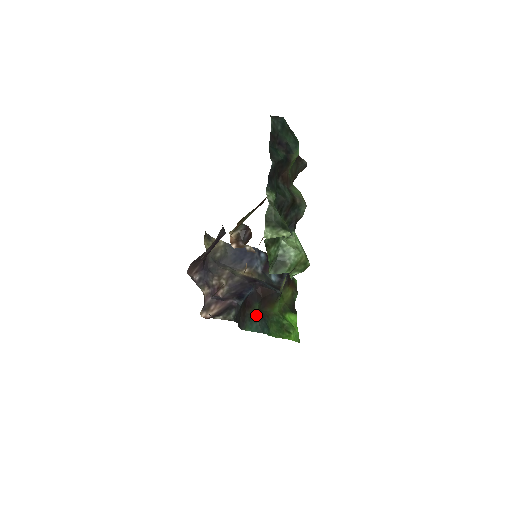
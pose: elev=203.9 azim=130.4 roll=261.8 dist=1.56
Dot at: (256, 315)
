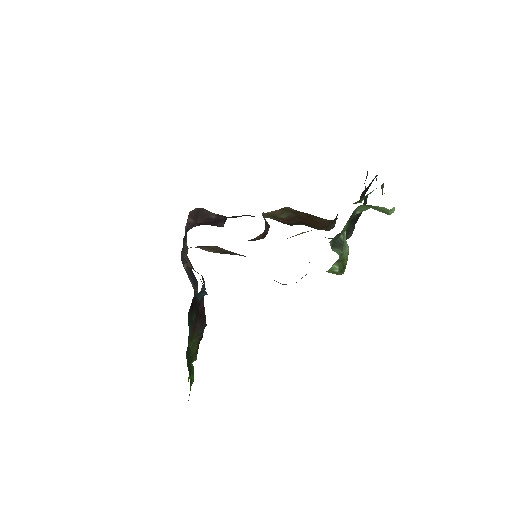
Dot at: (192, 322)
